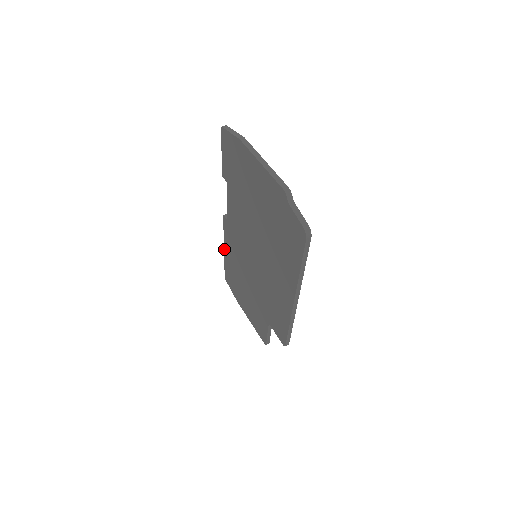
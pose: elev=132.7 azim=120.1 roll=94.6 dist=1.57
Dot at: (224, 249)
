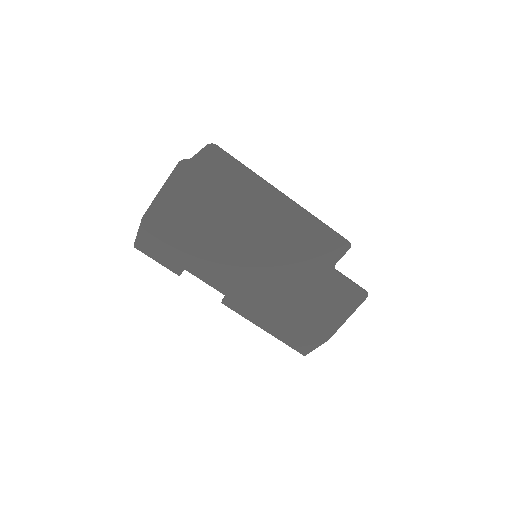
Dot at: (263, 329)
